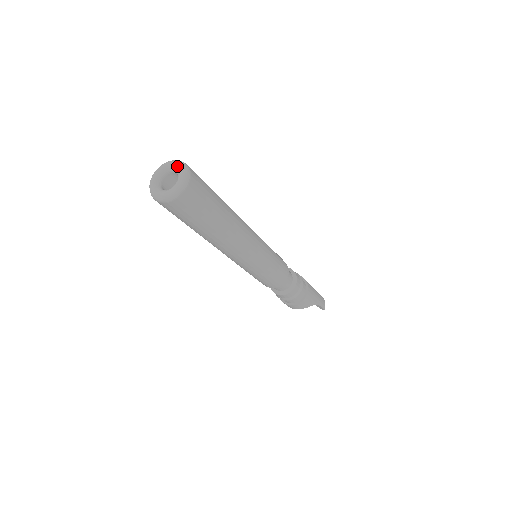
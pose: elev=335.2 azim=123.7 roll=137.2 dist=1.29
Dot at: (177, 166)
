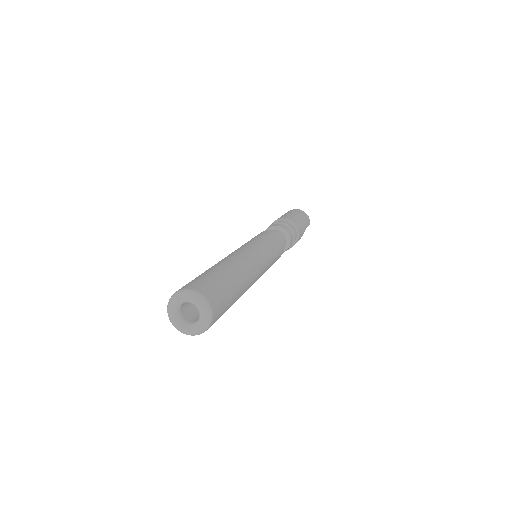
Dot at: (192, 301)
